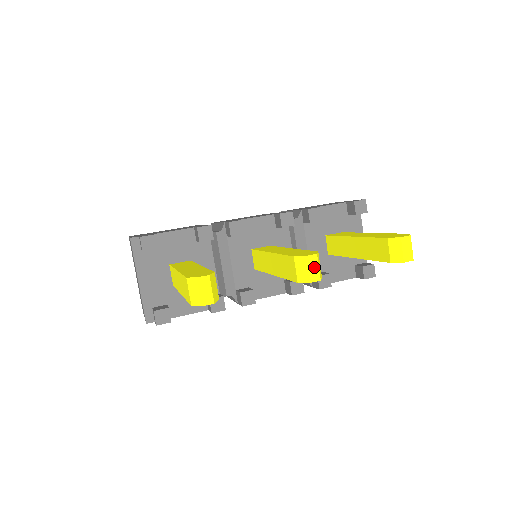
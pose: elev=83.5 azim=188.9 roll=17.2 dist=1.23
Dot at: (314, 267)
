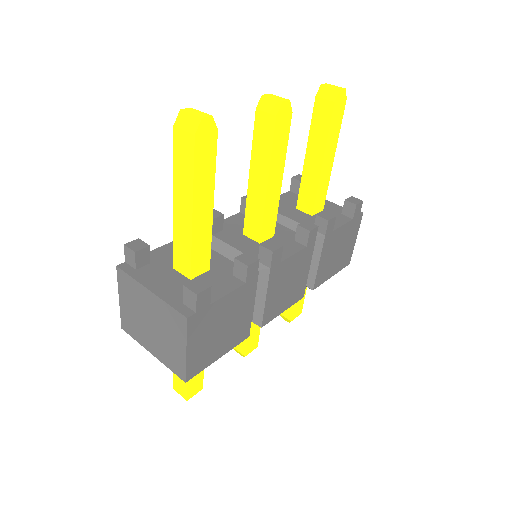
Dot at: (276, 97)
